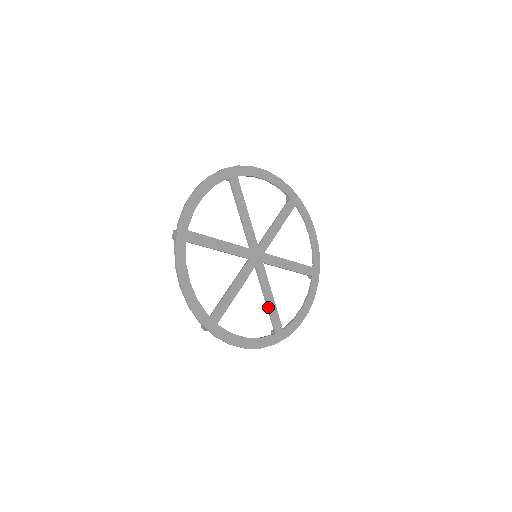
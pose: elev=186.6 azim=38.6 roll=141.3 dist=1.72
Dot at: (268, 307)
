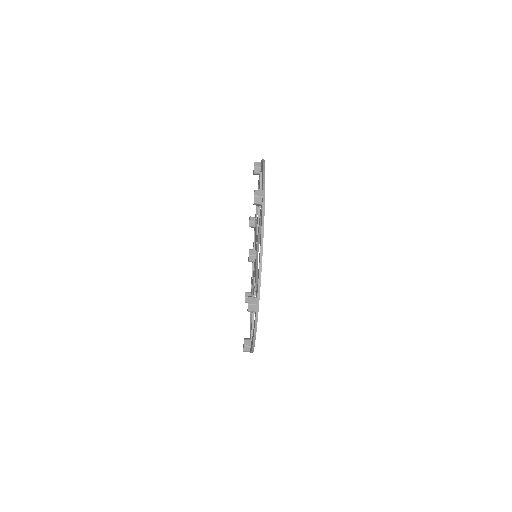
Dot at: occluded
